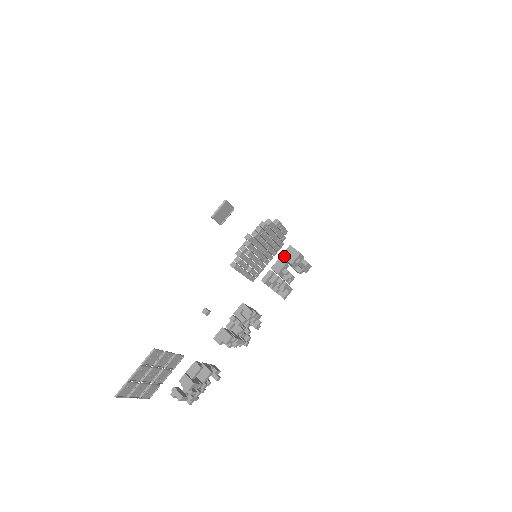
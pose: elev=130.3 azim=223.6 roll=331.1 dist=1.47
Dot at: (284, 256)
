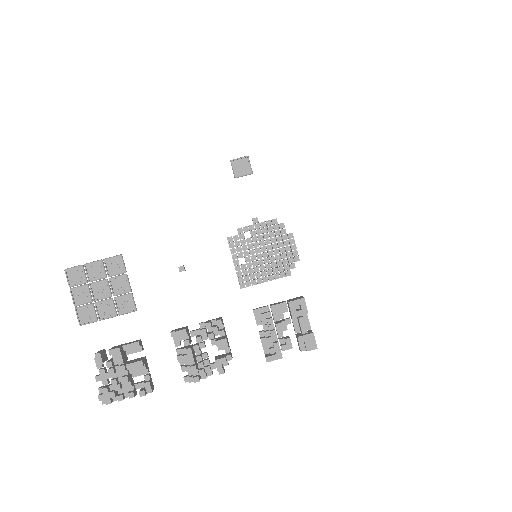
Dot at: (289, 300)
